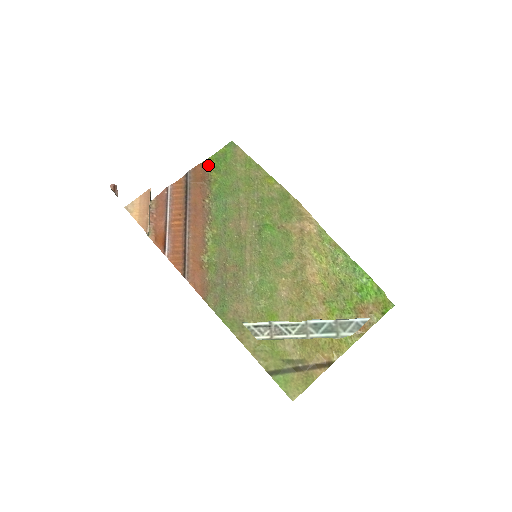
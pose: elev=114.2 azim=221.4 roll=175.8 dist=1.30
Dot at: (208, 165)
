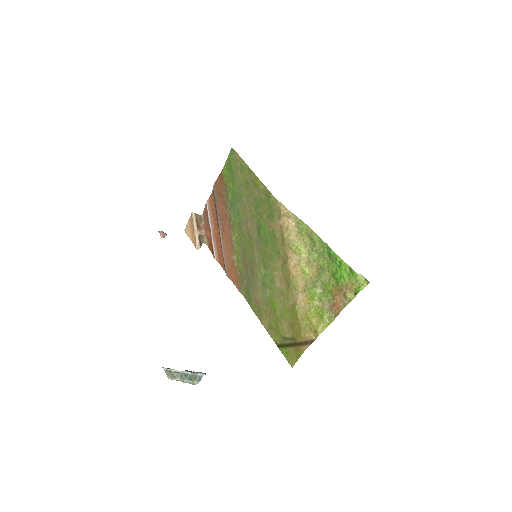
Dot at: (223, 176)
